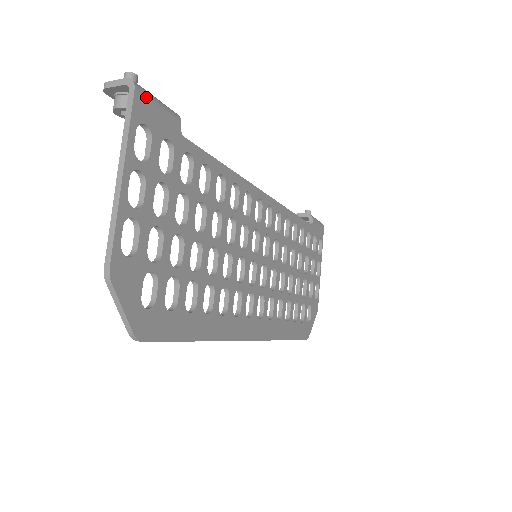
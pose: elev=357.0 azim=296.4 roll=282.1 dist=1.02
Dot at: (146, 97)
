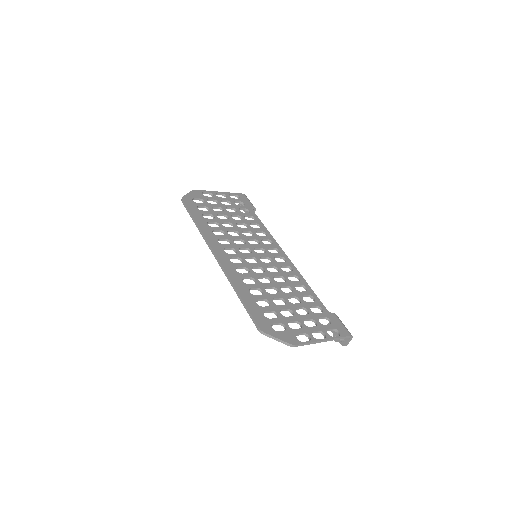
Dot at: (246, 197)
